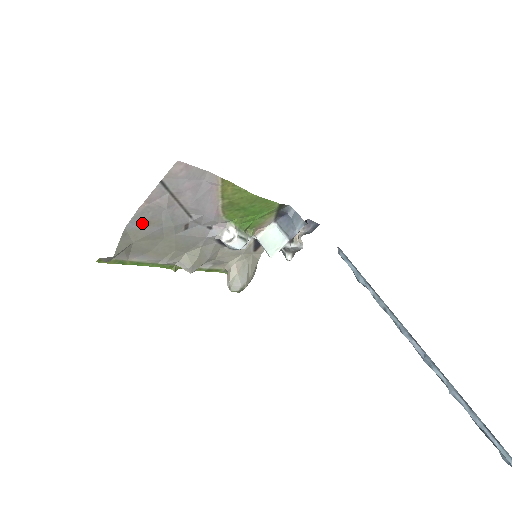
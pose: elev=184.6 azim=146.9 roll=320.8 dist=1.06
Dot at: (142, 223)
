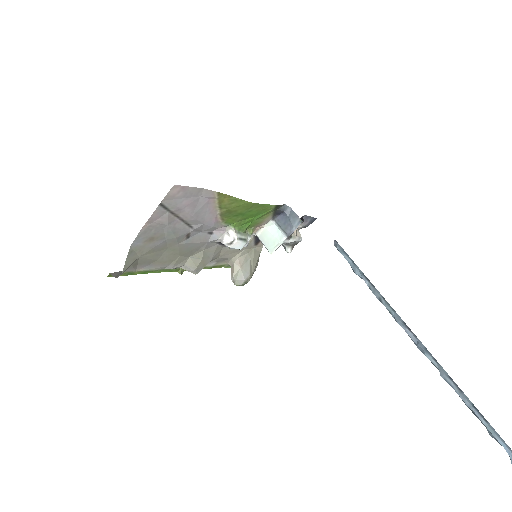
Dot at: (146, 240)
